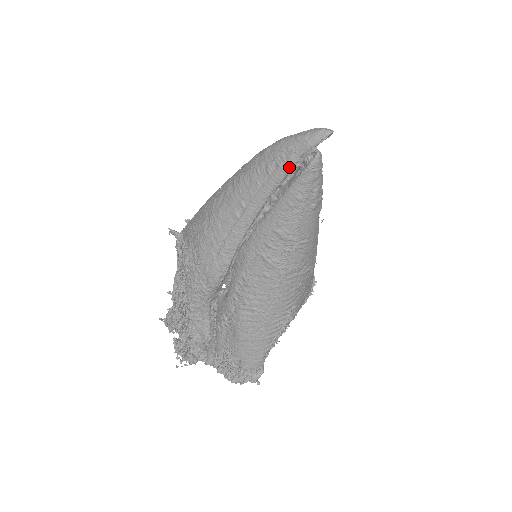
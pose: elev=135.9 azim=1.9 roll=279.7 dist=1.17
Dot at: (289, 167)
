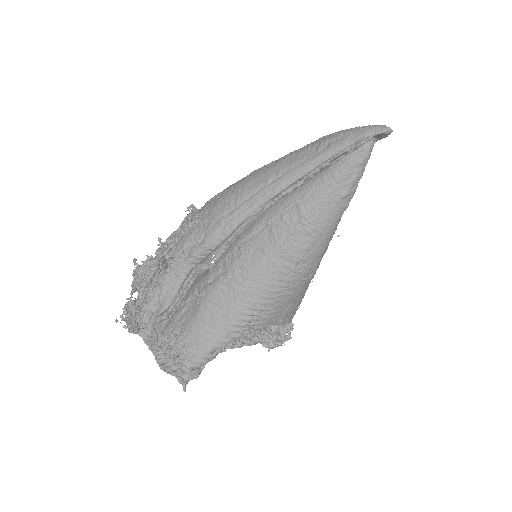
Dot at: (340, 148)
